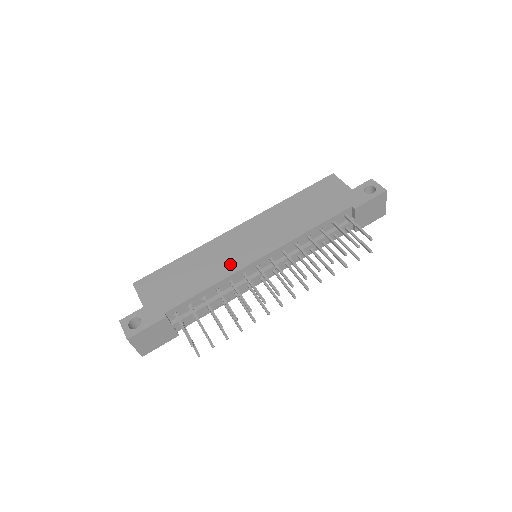
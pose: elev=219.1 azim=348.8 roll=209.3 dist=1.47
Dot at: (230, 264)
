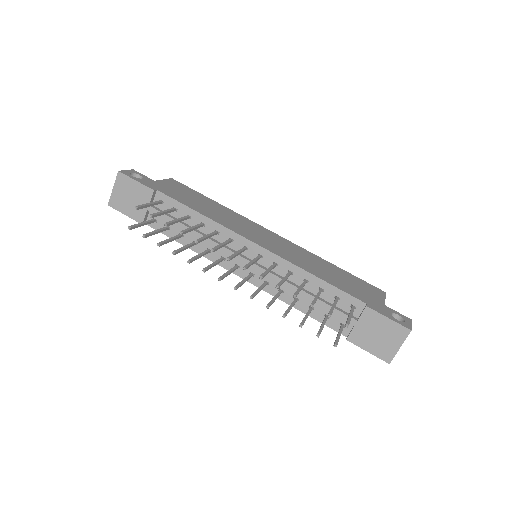
Dot at: (233, 226)
